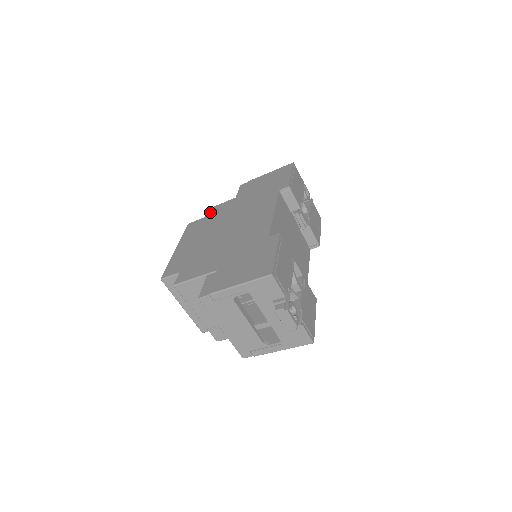
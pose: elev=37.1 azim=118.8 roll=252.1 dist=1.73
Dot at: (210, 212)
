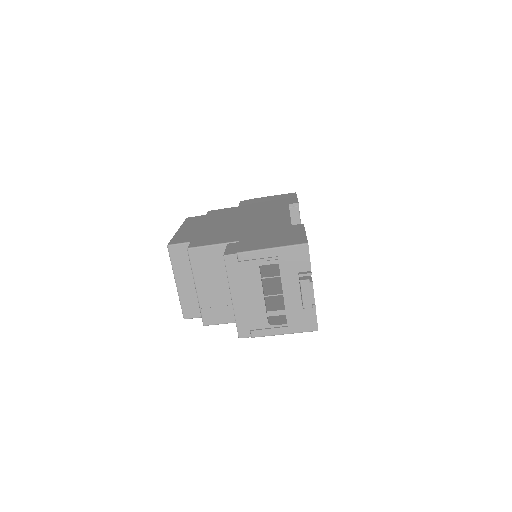
Dot at: (212, 212)
